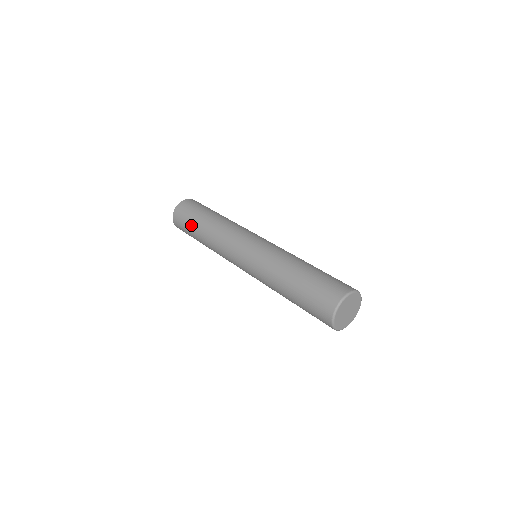
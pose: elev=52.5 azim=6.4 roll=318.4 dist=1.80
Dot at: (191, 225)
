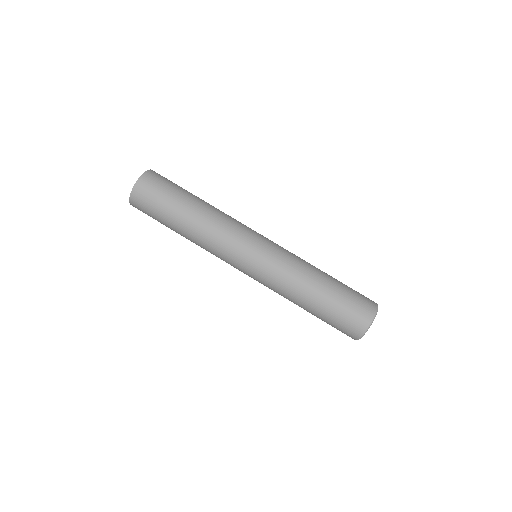
Dot at: (176, 196)
